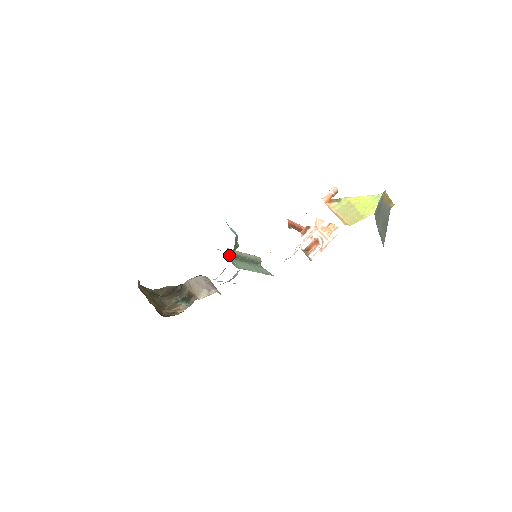
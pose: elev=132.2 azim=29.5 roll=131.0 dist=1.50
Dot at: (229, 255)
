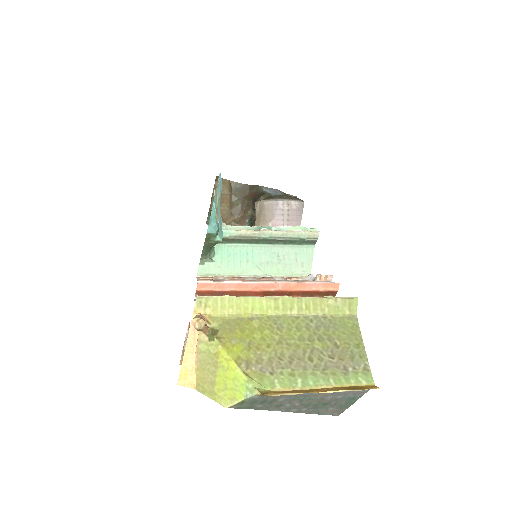
Dot at: occluded
